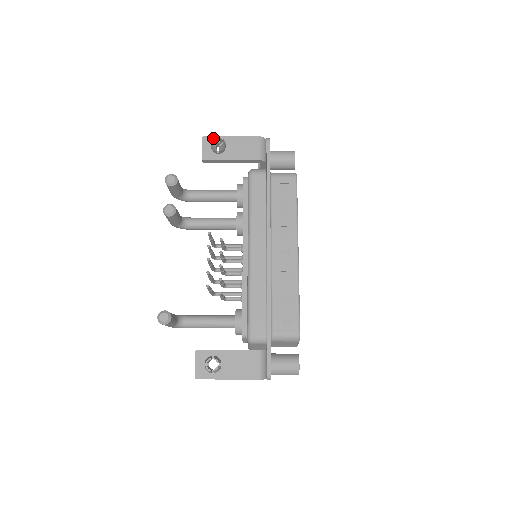
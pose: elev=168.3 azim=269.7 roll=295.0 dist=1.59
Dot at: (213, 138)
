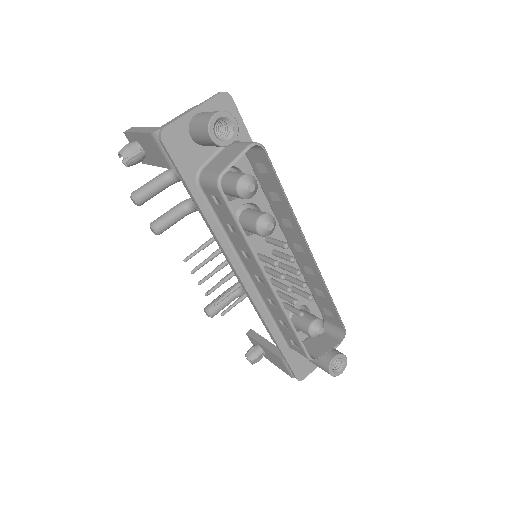
Dot at: occluded
